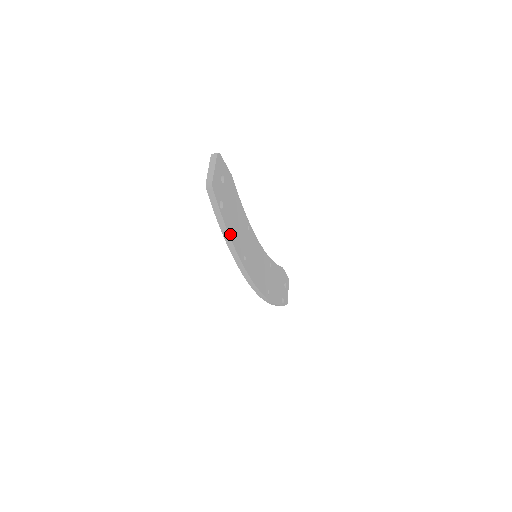
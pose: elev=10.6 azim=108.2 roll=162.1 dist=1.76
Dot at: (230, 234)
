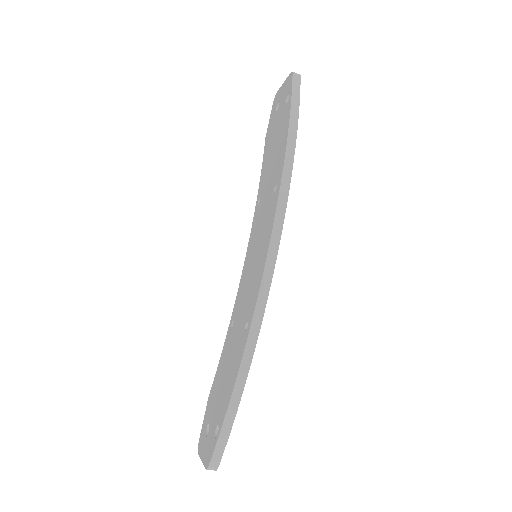
Dot at: (295, 130)
